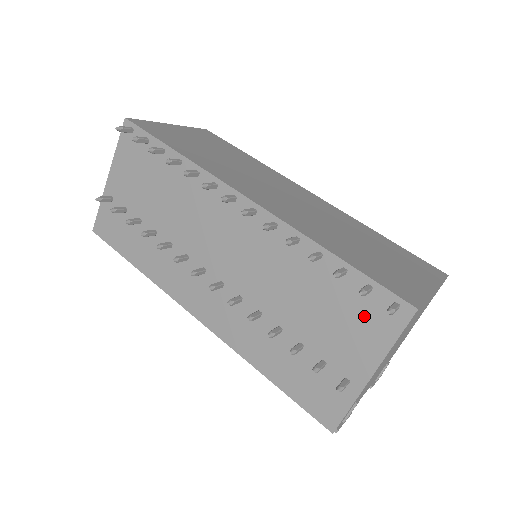
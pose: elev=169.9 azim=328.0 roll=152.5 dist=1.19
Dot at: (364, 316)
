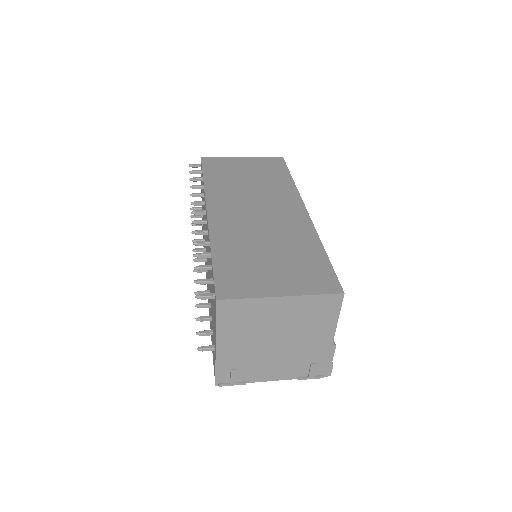
Dot at: occluded
